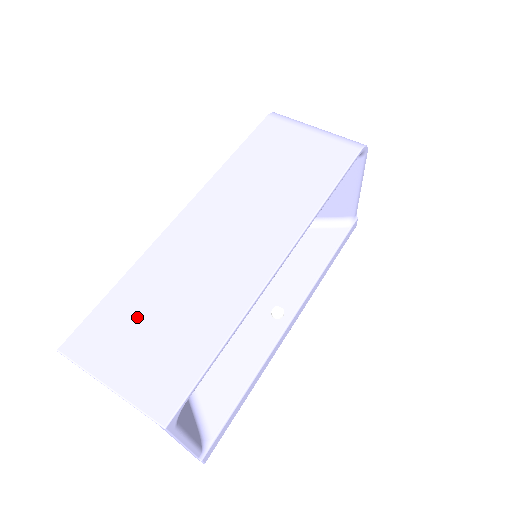
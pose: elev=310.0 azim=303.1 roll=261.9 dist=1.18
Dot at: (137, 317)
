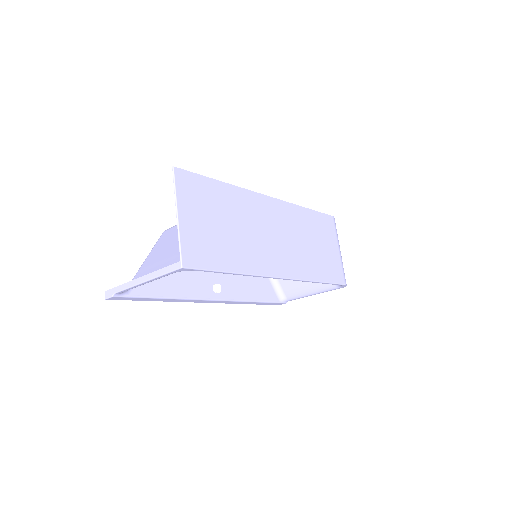
Dot at: (215, 208)
